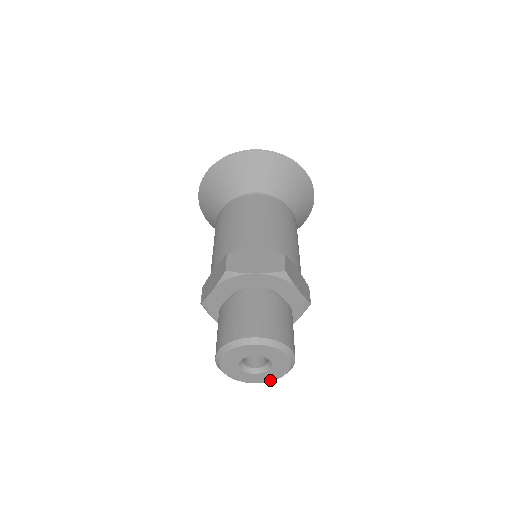
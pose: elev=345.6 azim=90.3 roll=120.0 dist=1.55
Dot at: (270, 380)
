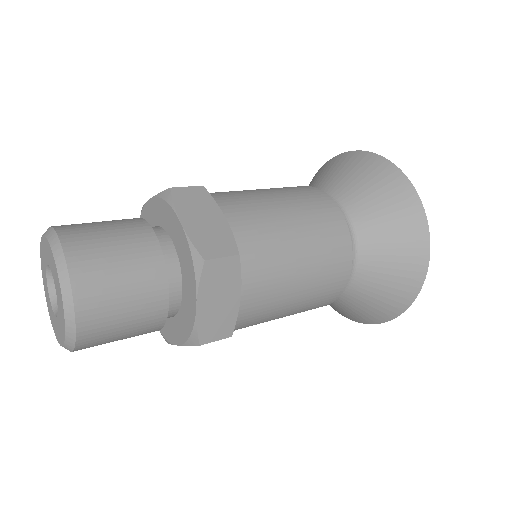
Dot at: (64, 337)
